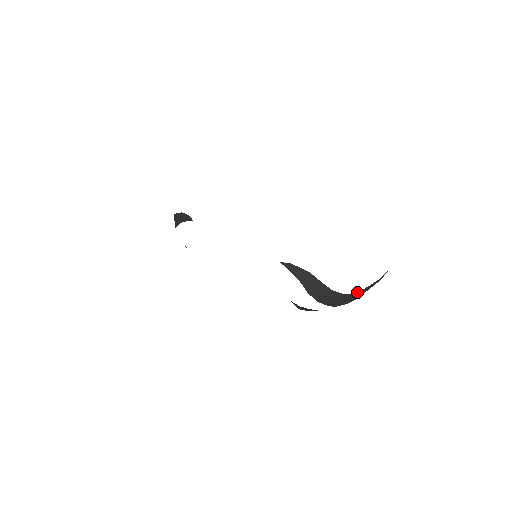
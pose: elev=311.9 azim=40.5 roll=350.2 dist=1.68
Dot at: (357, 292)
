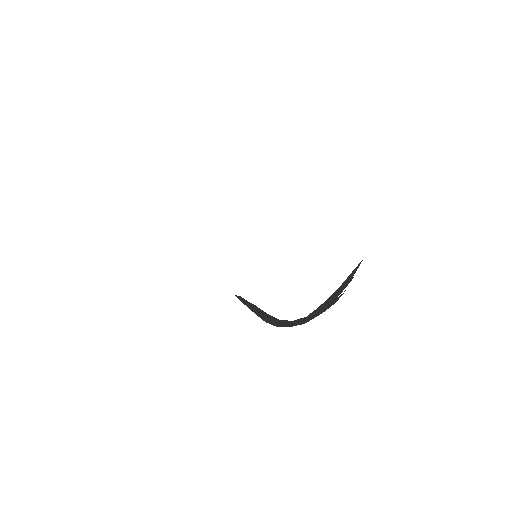
Dot at: (312, 312)
